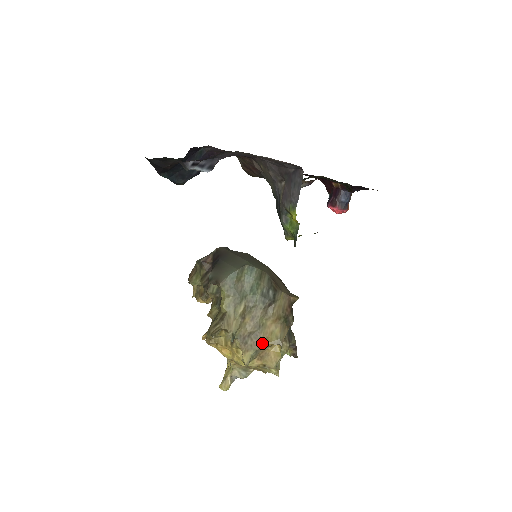
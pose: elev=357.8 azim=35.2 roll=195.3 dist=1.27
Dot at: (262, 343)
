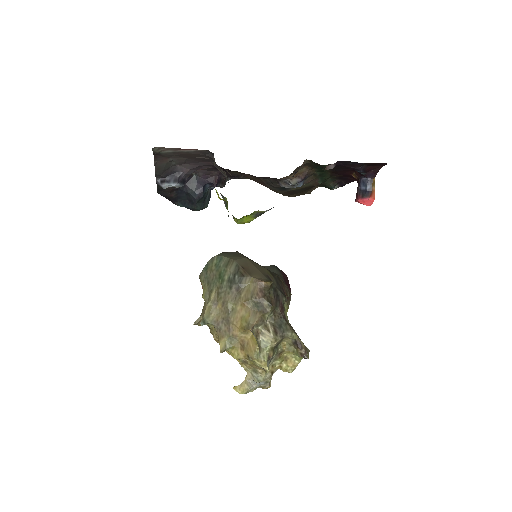
Dot at: (234, 328)
